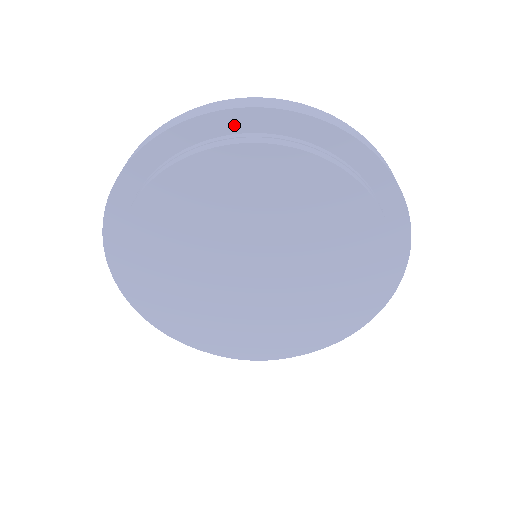
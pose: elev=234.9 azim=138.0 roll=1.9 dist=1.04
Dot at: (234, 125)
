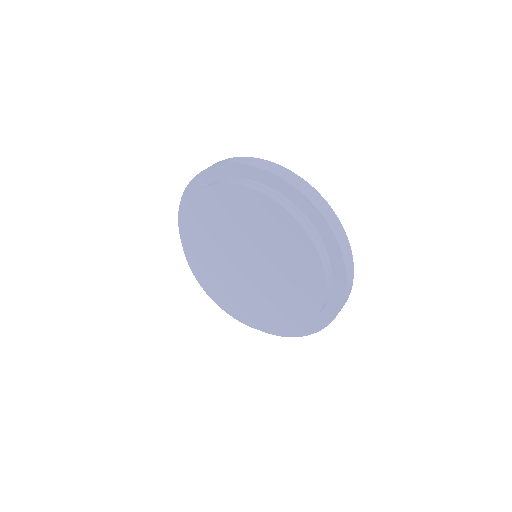
Dot at: (322, 229)
